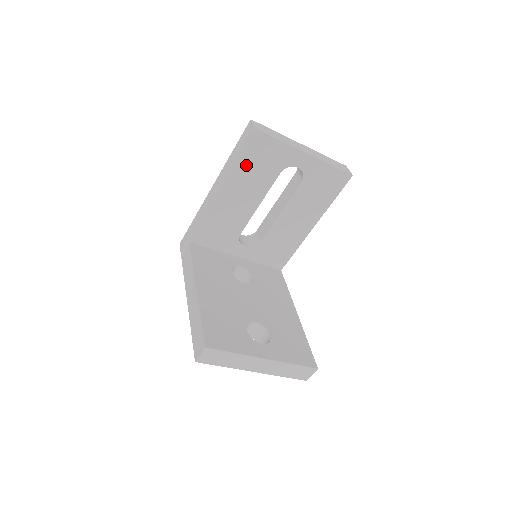
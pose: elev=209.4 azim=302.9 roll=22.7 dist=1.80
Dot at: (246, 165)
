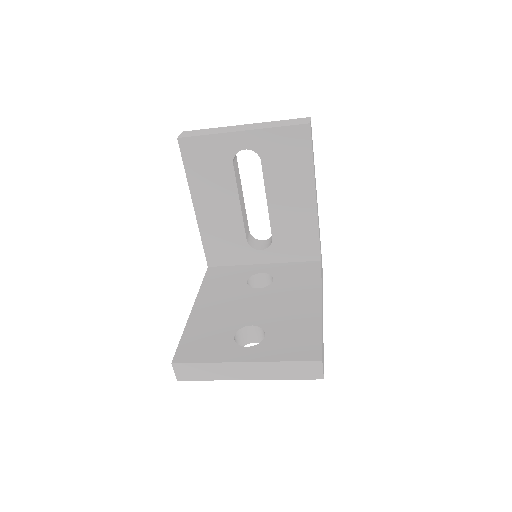
Dot at: (197, 174)
